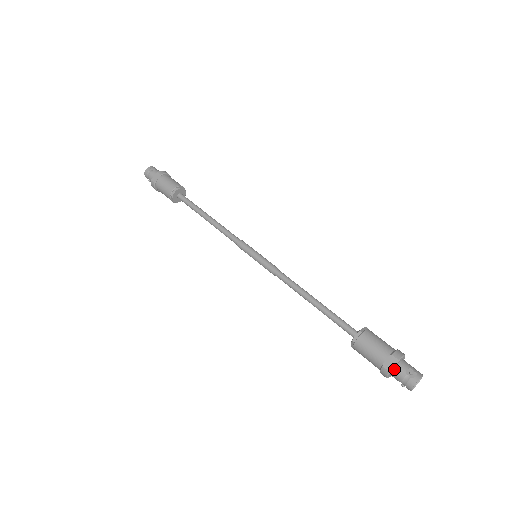
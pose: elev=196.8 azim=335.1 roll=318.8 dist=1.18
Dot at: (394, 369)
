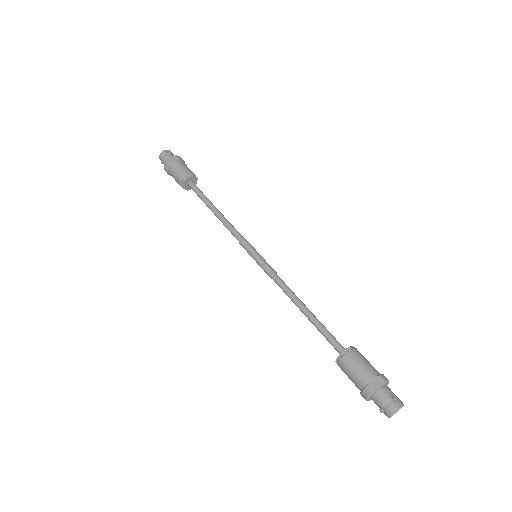
Dot at: (378, 390)
